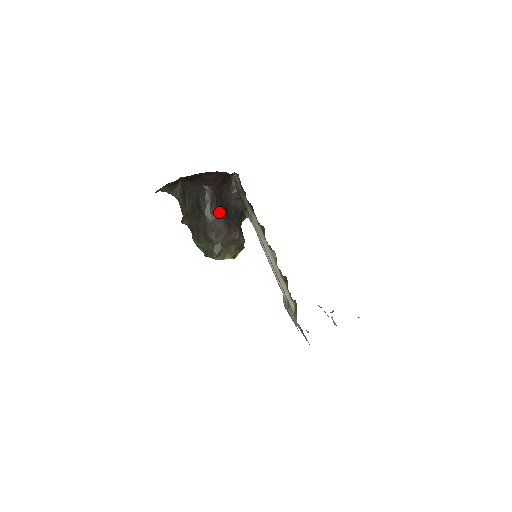
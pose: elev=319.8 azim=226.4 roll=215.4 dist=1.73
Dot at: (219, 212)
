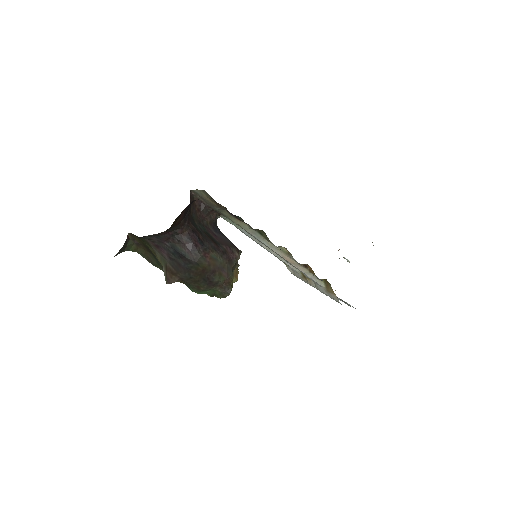
Dot at: (208, 248)
